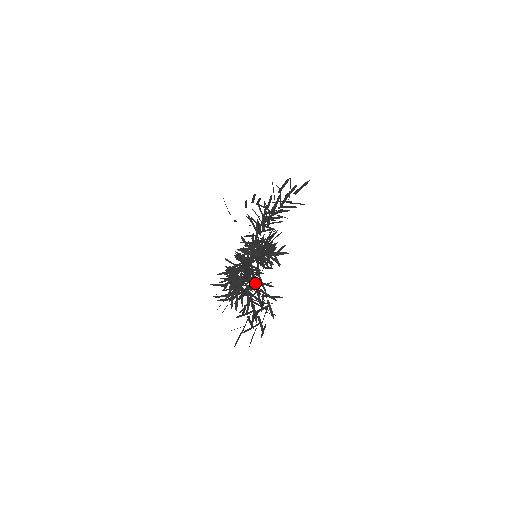
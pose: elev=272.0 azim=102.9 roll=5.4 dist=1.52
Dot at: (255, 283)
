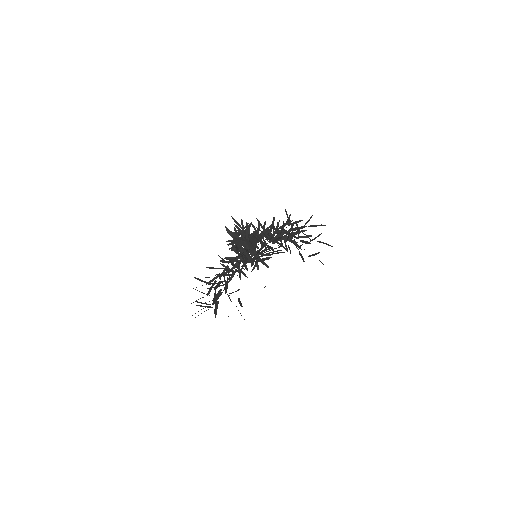
Dot at: (244, 263)
